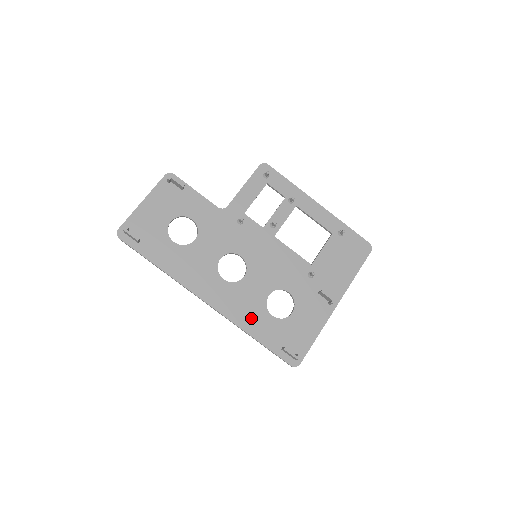
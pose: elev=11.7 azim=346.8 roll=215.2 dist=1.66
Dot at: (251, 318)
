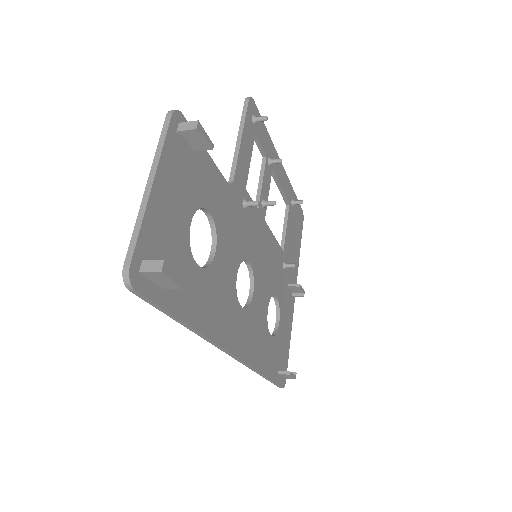
Dot at: (261, 350)
